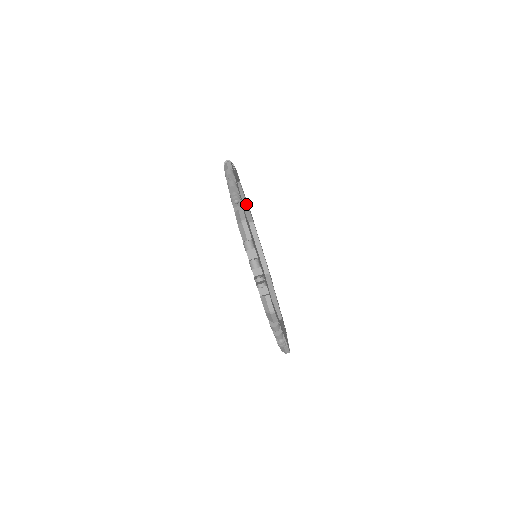
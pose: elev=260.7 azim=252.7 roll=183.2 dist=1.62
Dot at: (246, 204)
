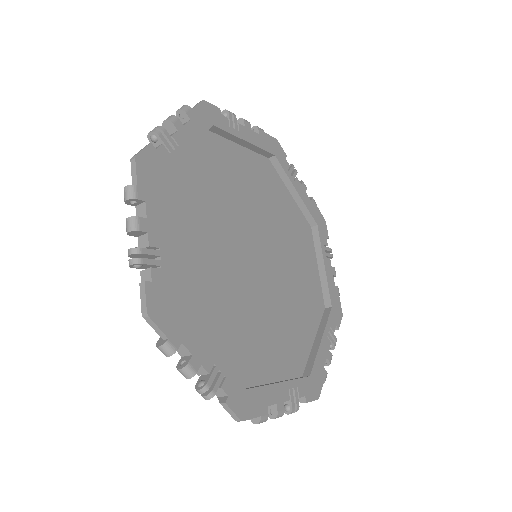
Dot at: (247, 143)
